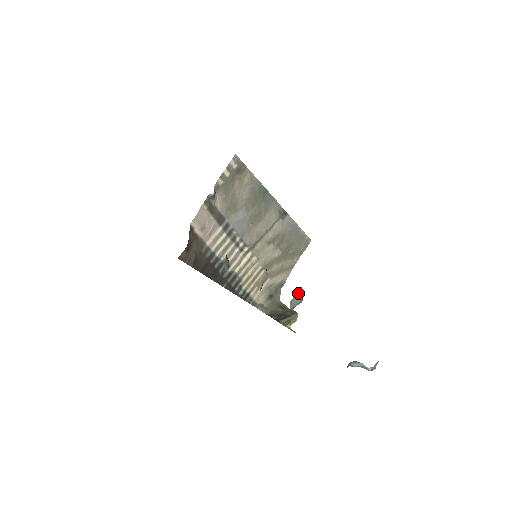
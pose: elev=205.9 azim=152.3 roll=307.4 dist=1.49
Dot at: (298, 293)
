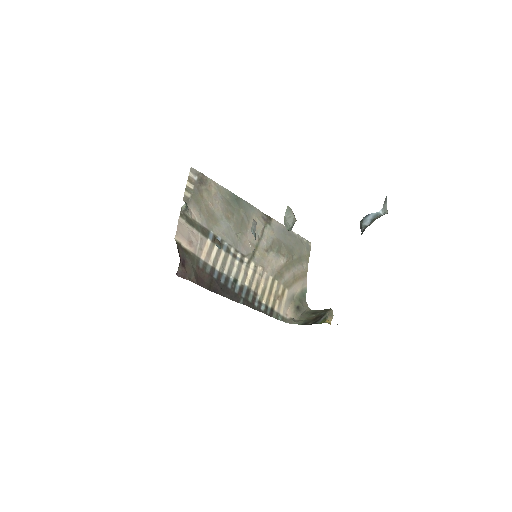
Dot at: (287, 212)
